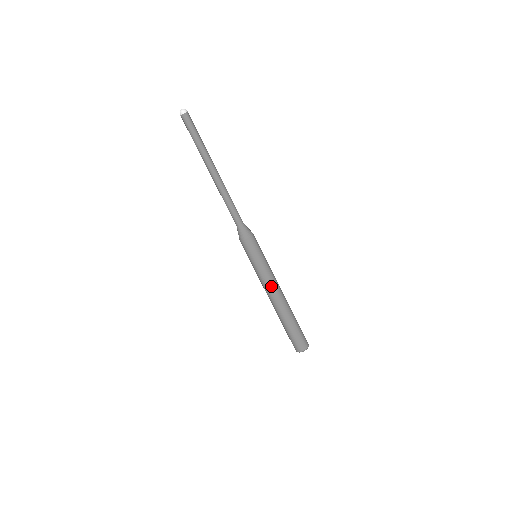
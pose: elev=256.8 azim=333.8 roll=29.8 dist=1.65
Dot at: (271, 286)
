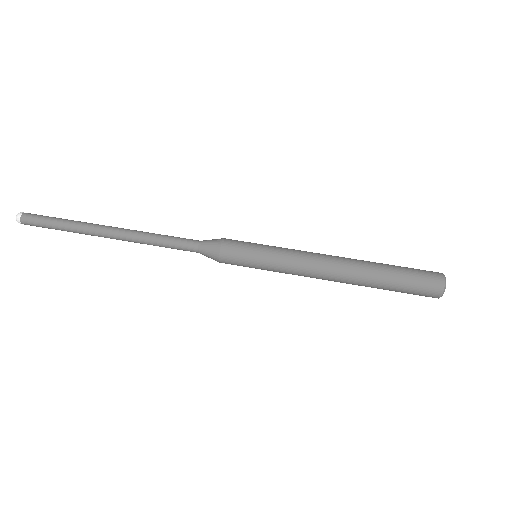
Dot at: (311, 255)
